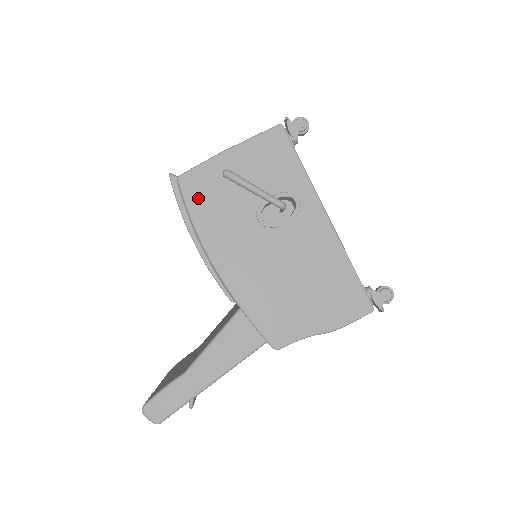
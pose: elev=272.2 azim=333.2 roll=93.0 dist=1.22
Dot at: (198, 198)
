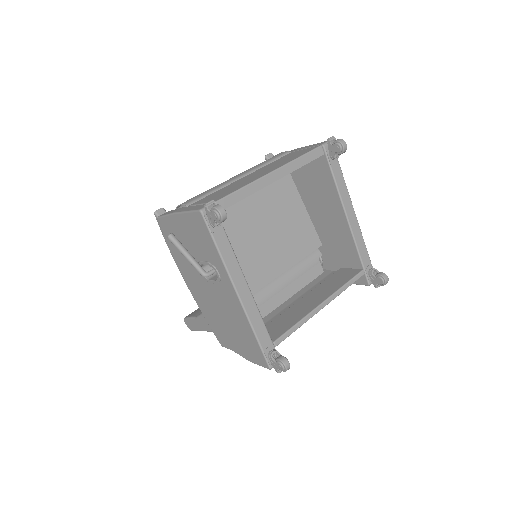
Dot at: occluded
